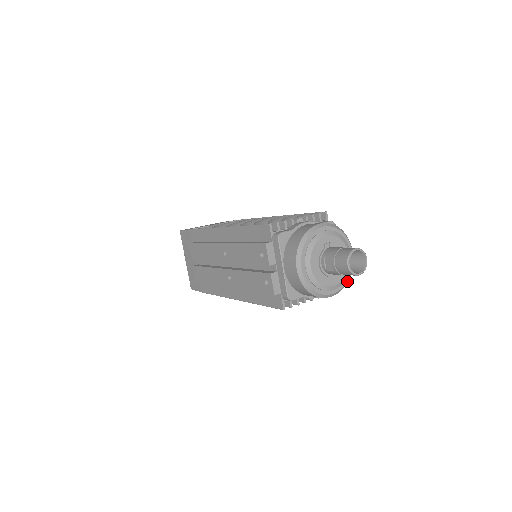
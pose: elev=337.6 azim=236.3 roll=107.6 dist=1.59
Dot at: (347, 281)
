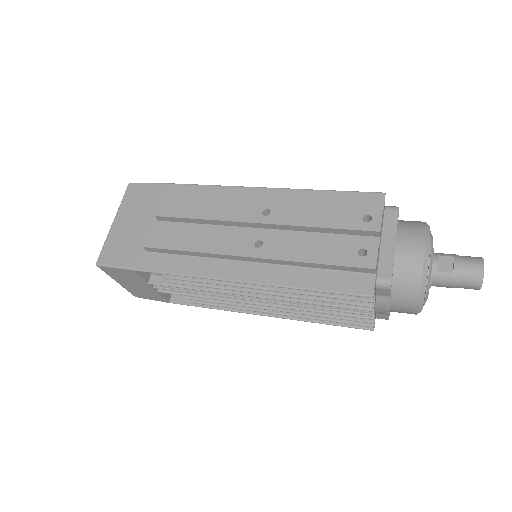
Dot at: occluded
